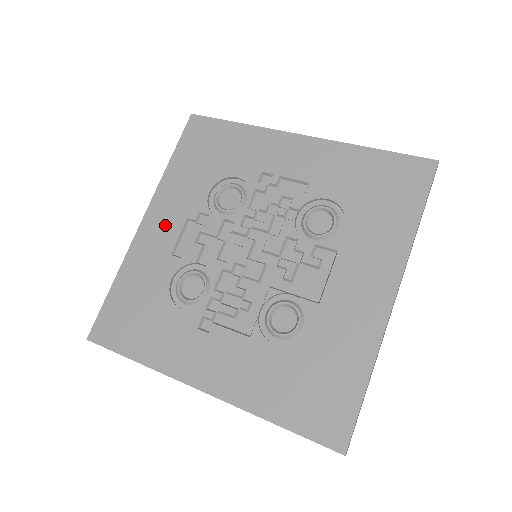
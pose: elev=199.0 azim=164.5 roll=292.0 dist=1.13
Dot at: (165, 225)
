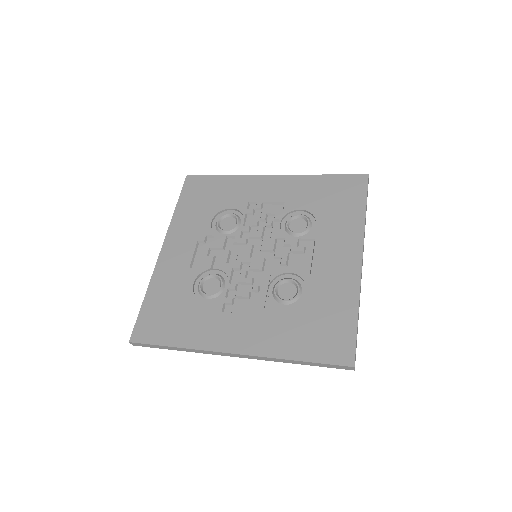
Dot at: (181, 249)
